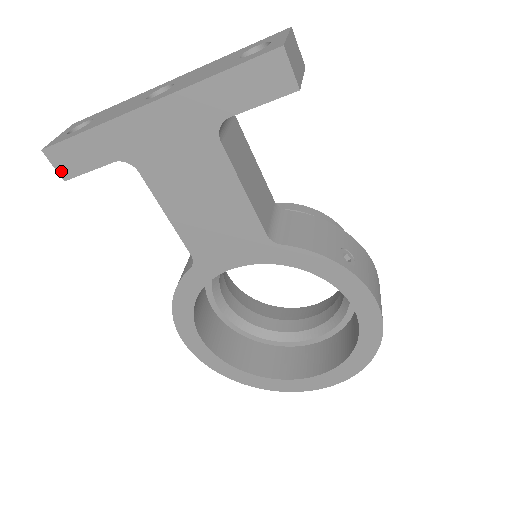
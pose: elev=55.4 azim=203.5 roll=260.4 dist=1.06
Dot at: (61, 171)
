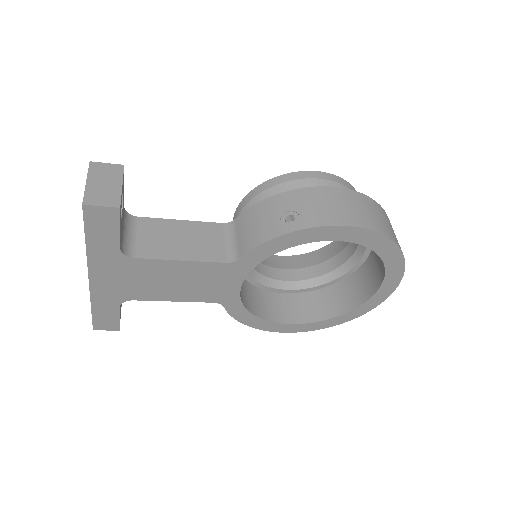
Dot at: (112, 329)
